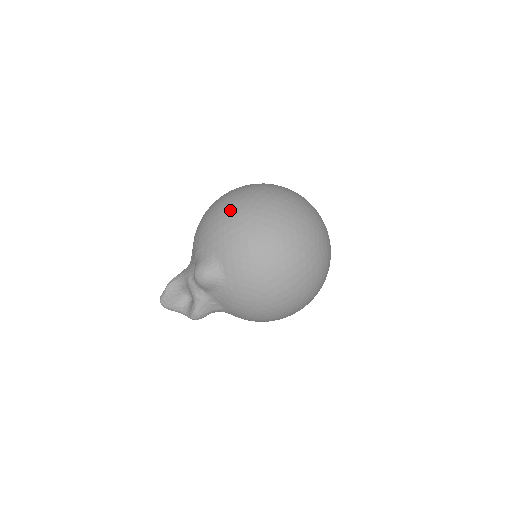
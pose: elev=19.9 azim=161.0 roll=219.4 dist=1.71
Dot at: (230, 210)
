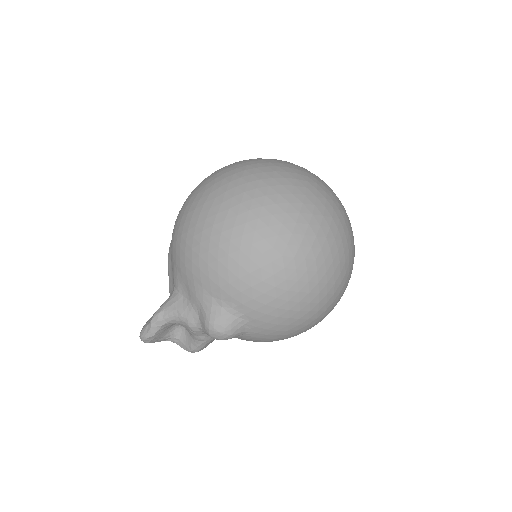
Dot at: (254, 249)
